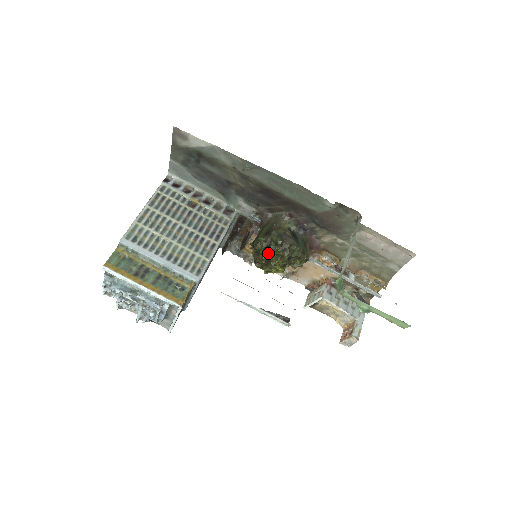
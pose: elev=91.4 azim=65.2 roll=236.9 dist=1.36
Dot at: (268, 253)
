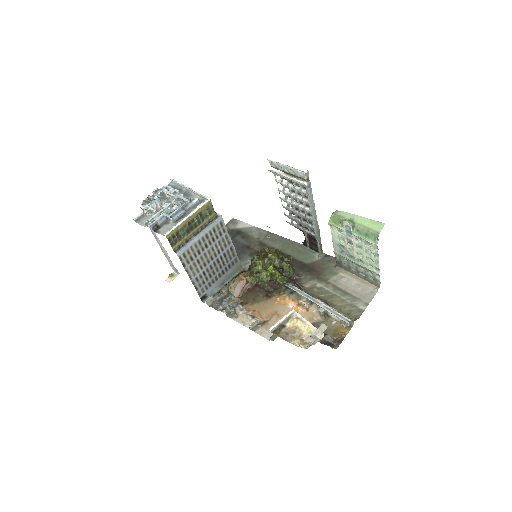
Dot at: (269, 248)
